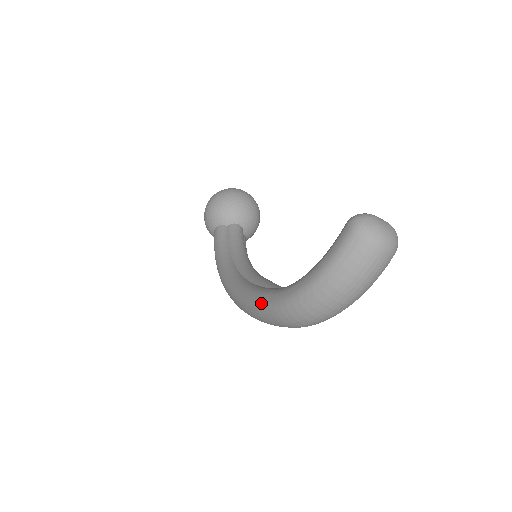
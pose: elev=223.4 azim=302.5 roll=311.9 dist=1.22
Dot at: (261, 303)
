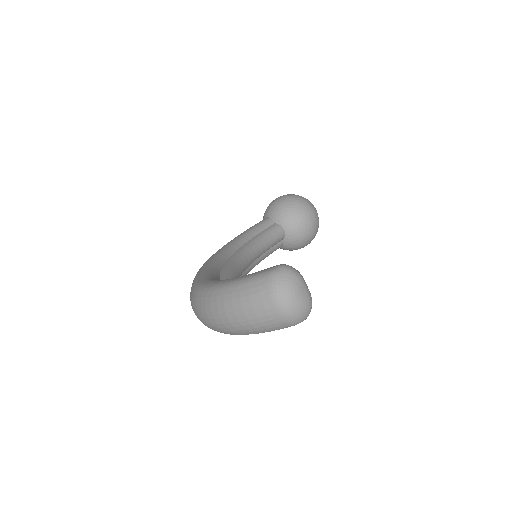
Dot at: (197, 278)
